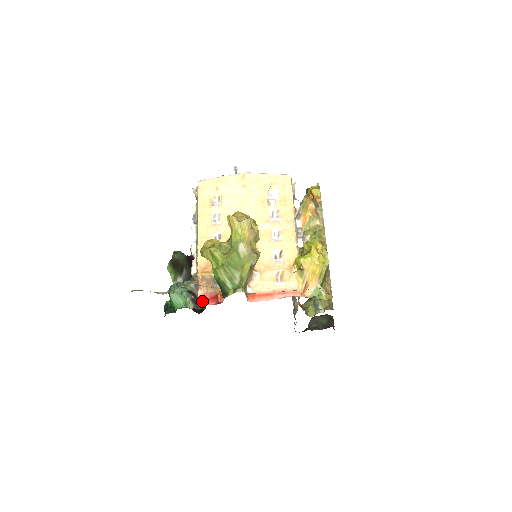
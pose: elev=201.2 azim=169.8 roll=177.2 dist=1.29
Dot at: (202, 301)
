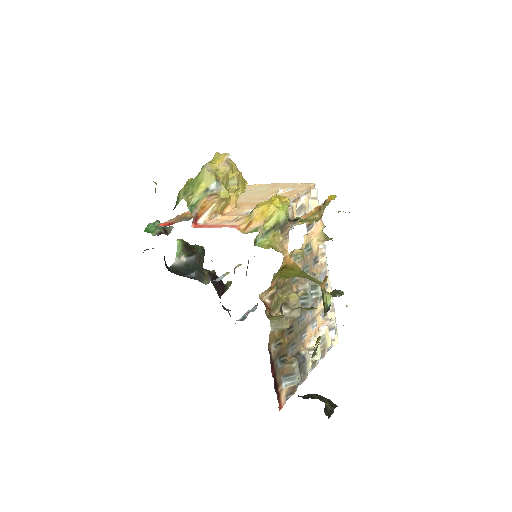
Dot at: (161, 224)
